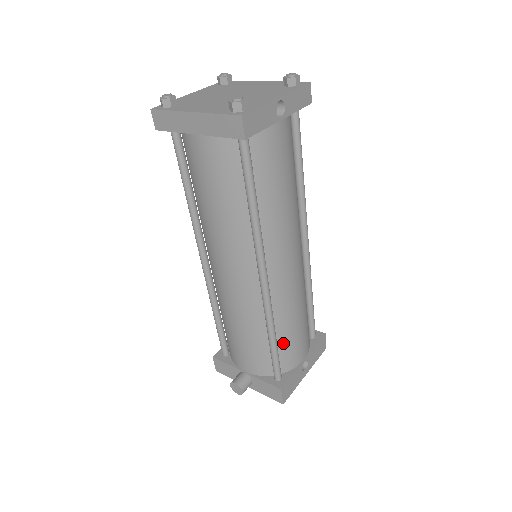
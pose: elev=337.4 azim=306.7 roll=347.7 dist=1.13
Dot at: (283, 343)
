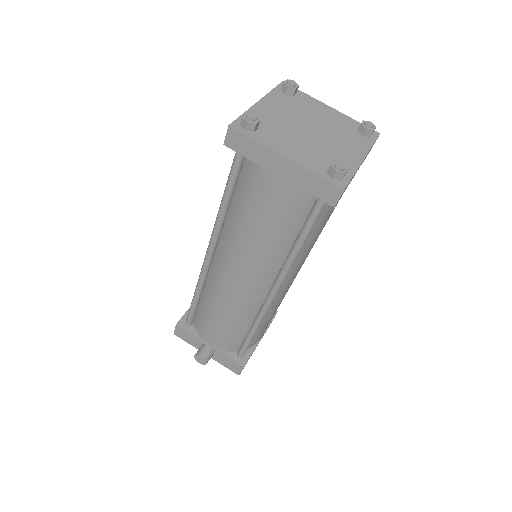
Dot at: (257, 331)
